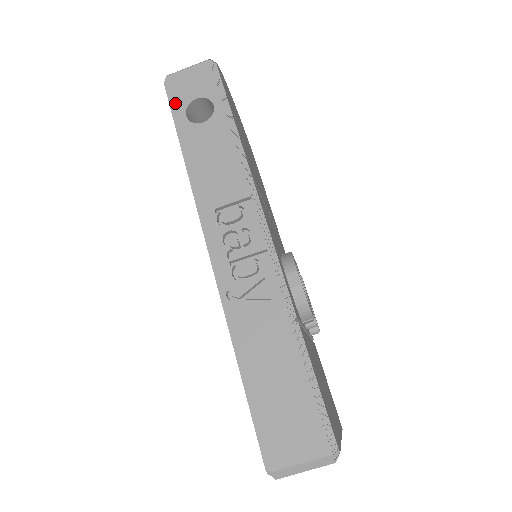
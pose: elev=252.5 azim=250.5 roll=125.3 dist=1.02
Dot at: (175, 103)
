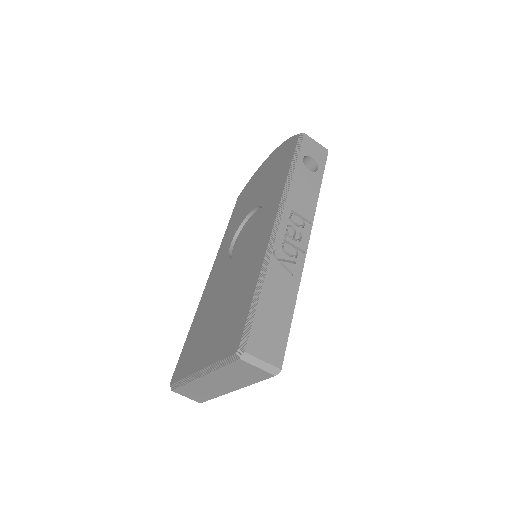
Dot at: (302, 148)
